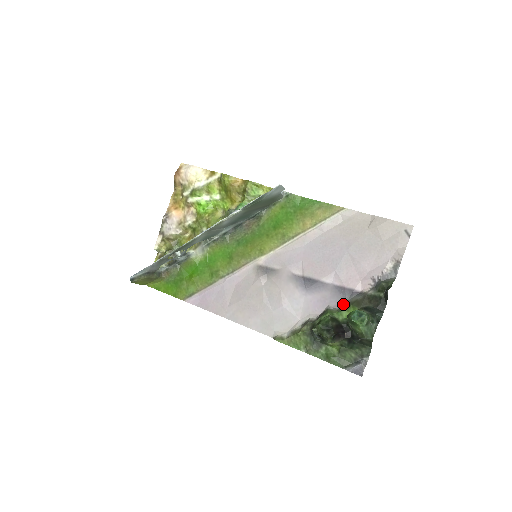
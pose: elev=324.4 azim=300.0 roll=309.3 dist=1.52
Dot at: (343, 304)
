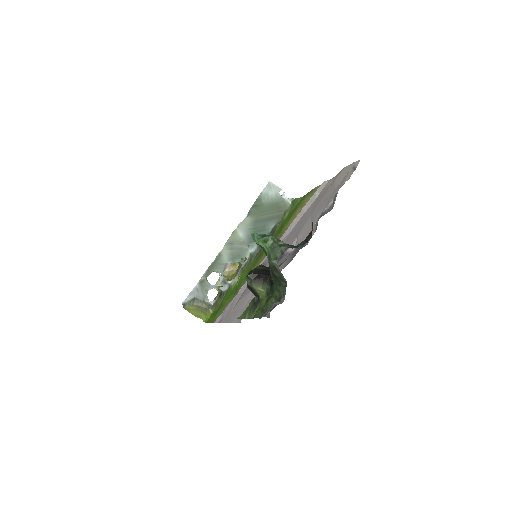
Dot at: (290, 260)
